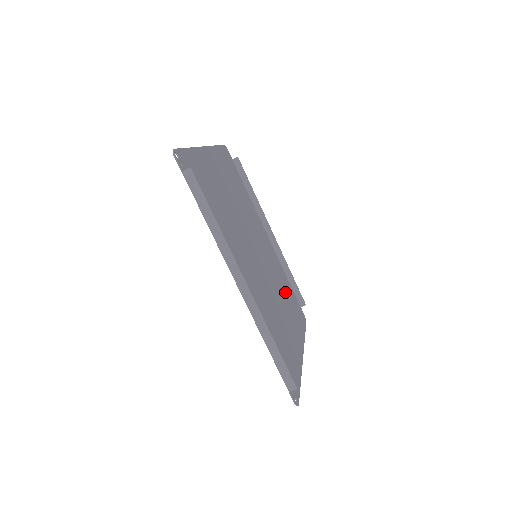
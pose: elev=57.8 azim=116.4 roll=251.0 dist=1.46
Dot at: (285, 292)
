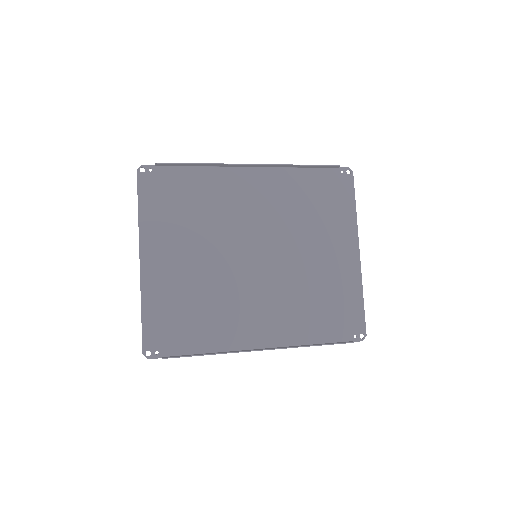
Dot at: (308, 207)
